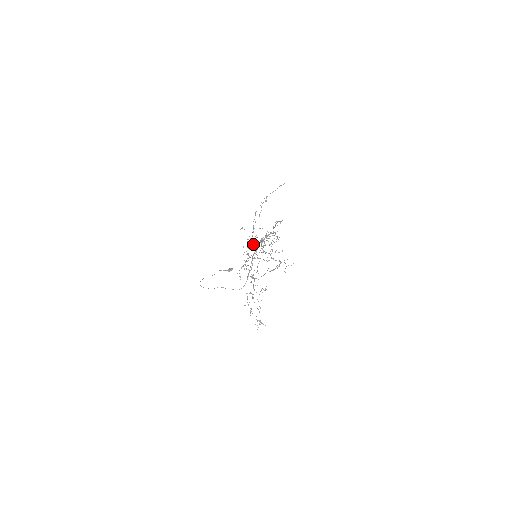
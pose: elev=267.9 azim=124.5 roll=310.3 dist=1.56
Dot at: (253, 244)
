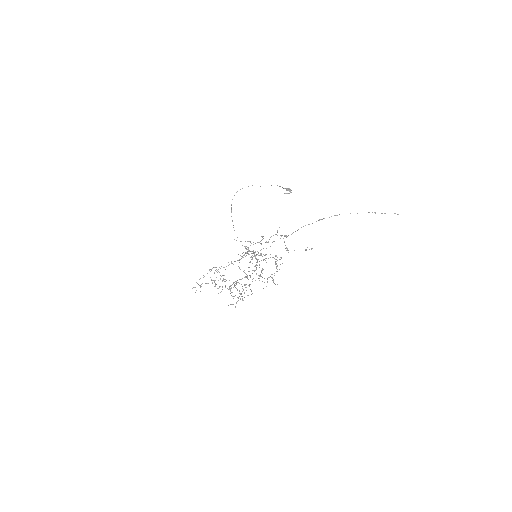
Dot at: (220, 286)
